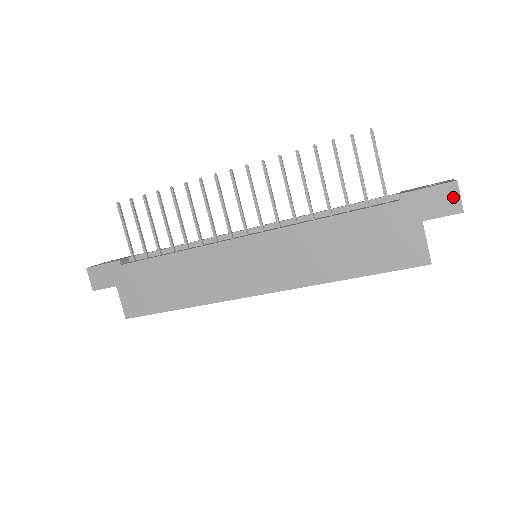
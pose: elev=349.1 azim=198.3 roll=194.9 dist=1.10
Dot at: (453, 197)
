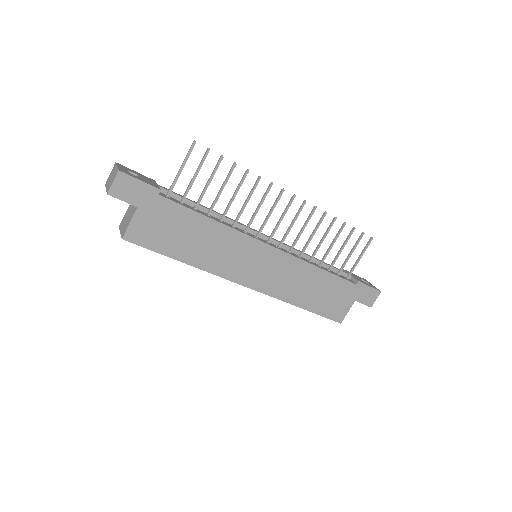
Dot at: (374, 298)
